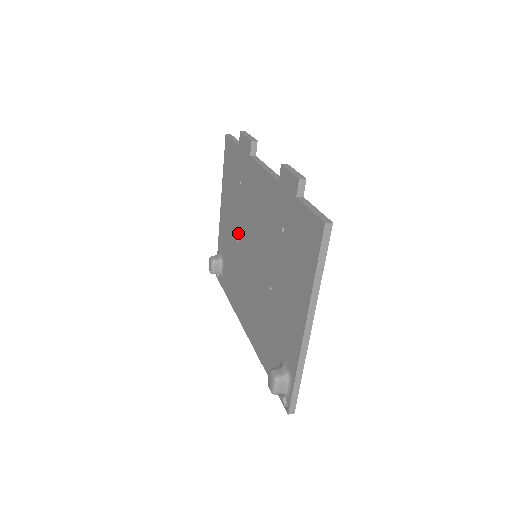
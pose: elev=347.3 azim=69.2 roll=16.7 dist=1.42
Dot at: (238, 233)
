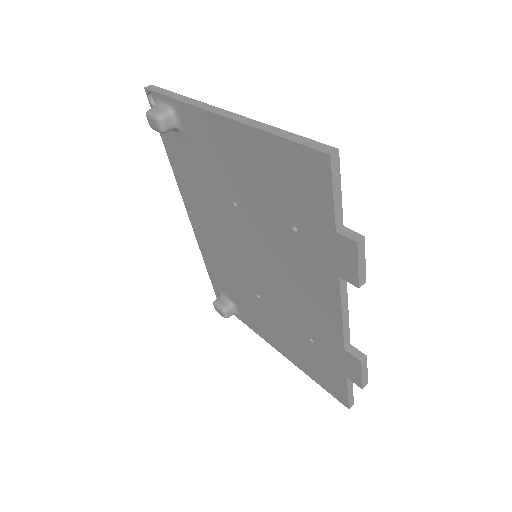
Dot at: (242, 209)
